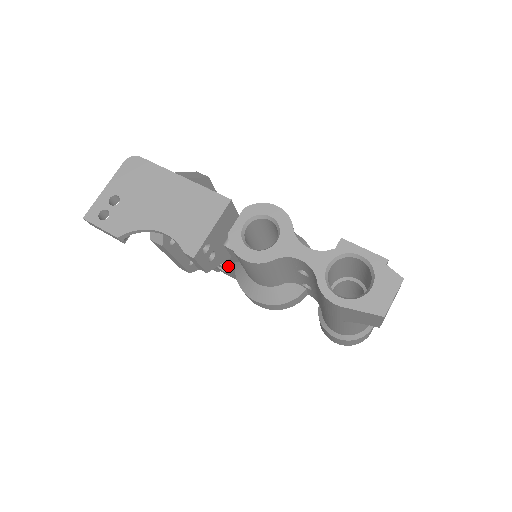
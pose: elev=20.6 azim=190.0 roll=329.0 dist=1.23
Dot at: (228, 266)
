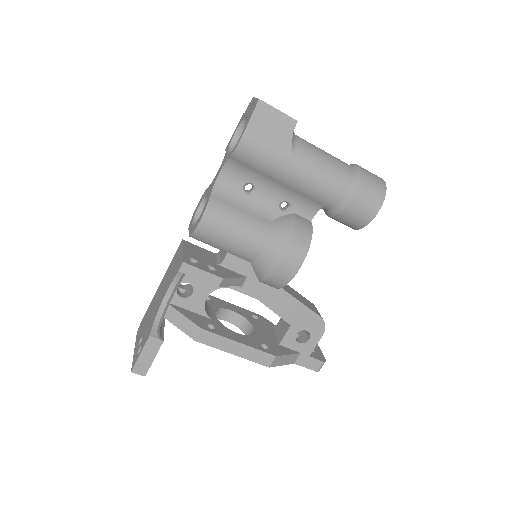
Dot at: (283, 311)
